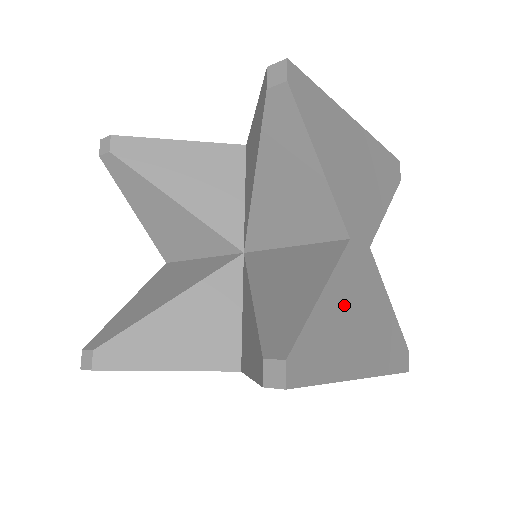
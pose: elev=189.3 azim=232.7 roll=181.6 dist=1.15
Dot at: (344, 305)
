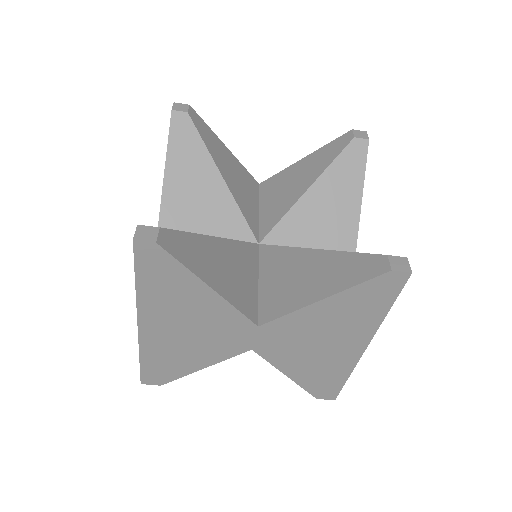
Dot at: occluded
